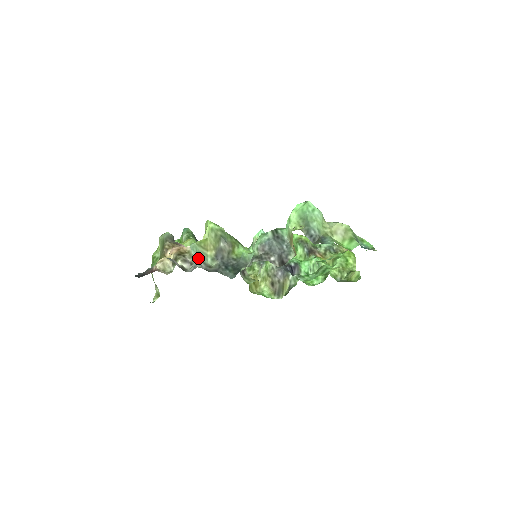
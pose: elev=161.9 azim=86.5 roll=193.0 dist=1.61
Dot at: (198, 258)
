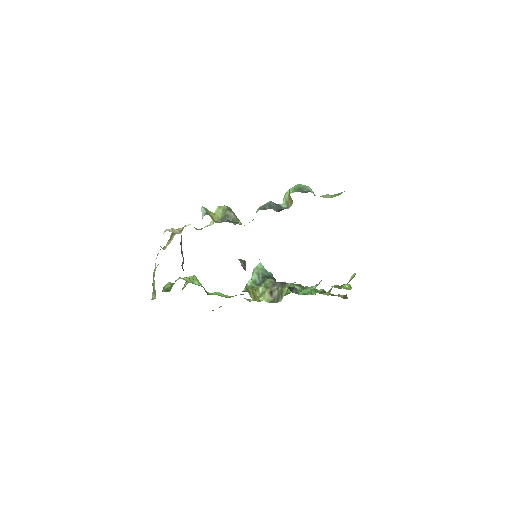
Dot at: (207, 213)
